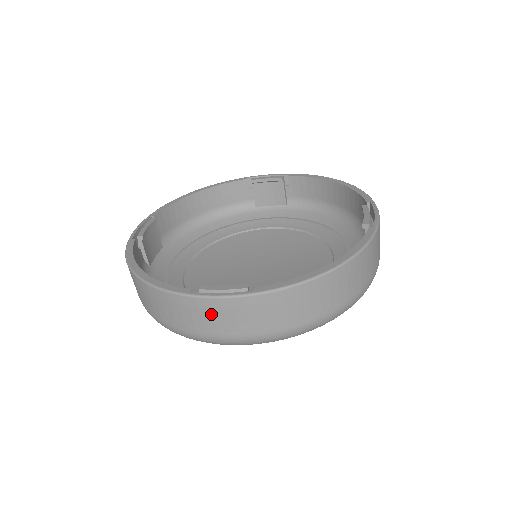
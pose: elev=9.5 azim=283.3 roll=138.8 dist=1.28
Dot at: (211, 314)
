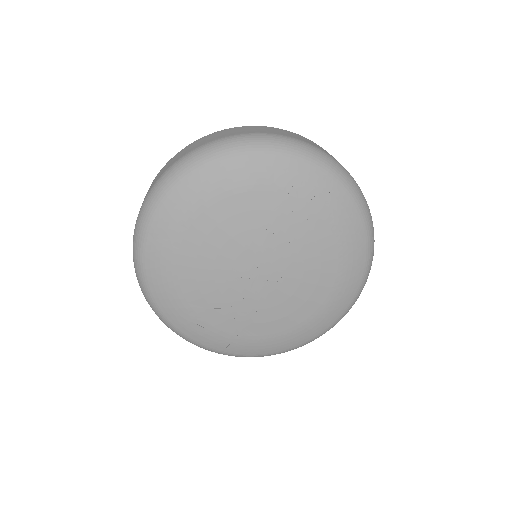
Dot at: (312, 142)
